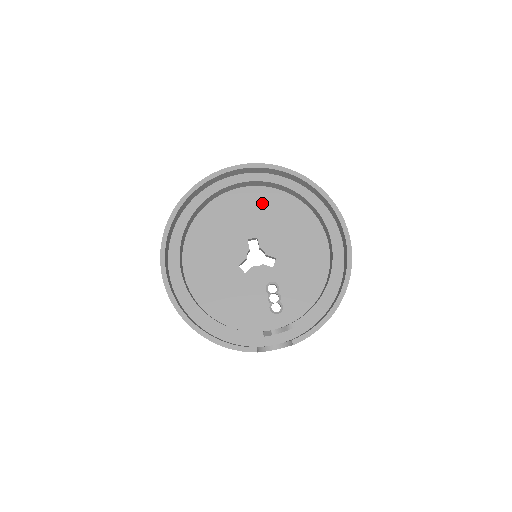
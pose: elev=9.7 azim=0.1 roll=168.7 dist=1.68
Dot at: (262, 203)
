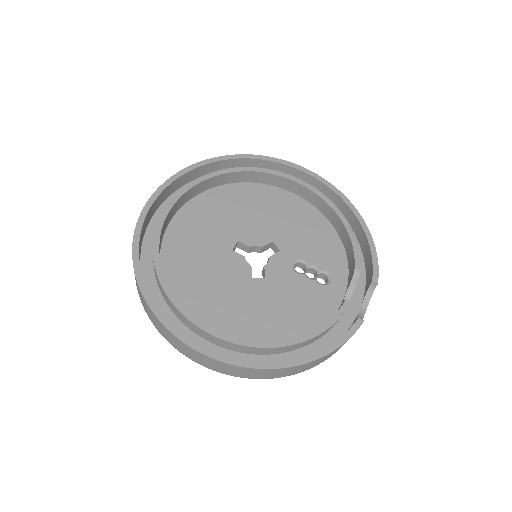
Dot at: (207, 212)
